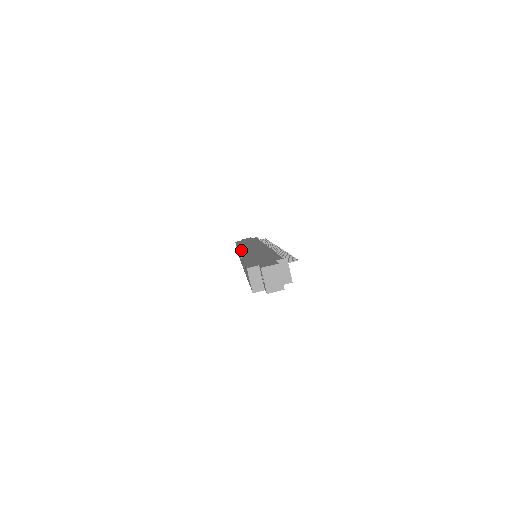
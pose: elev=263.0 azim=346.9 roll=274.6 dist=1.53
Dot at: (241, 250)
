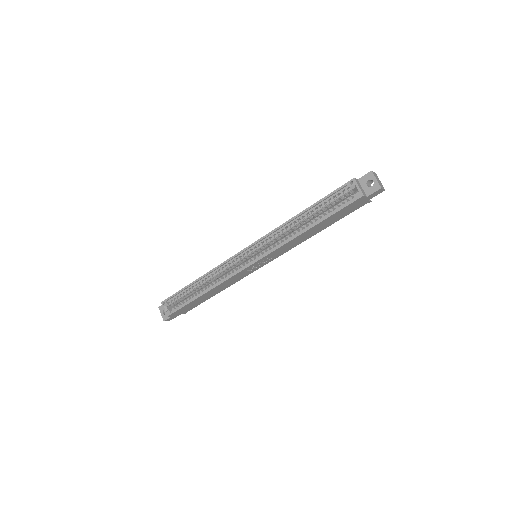
Dot at: (244, 249)
